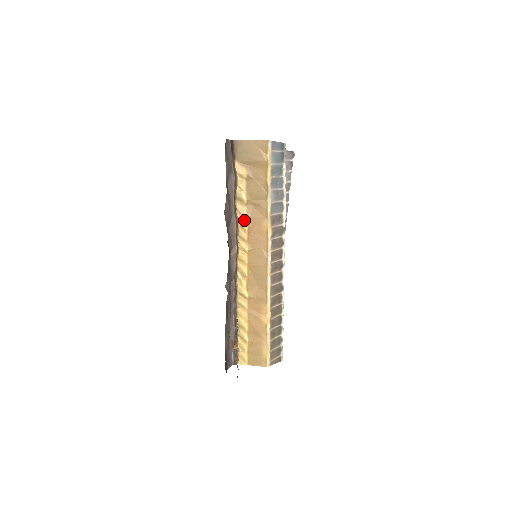
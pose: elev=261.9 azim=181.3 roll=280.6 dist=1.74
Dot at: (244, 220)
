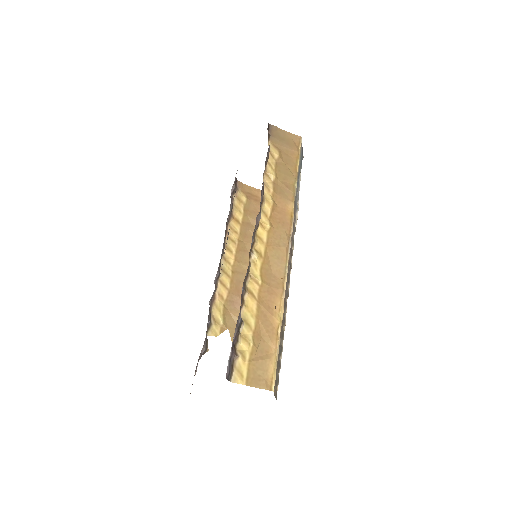
Dot at: (270, 195)
